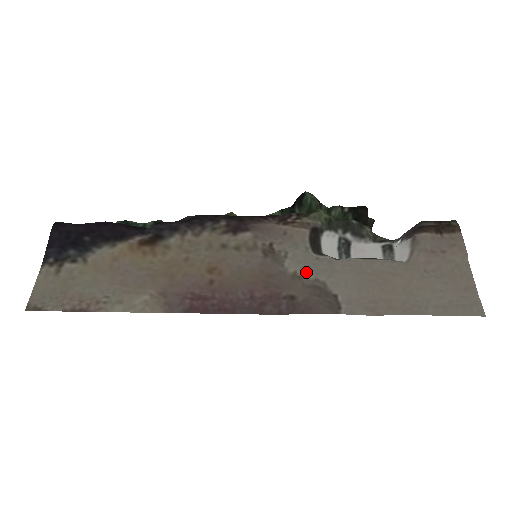
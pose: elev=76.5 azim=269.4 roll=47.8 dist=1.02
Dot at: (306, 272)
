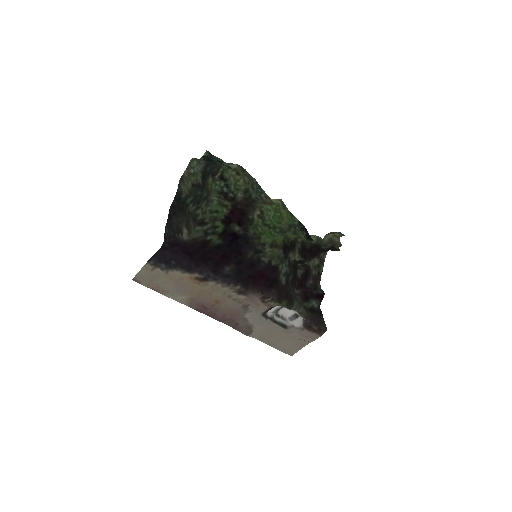
Dot at: (251, 321)
